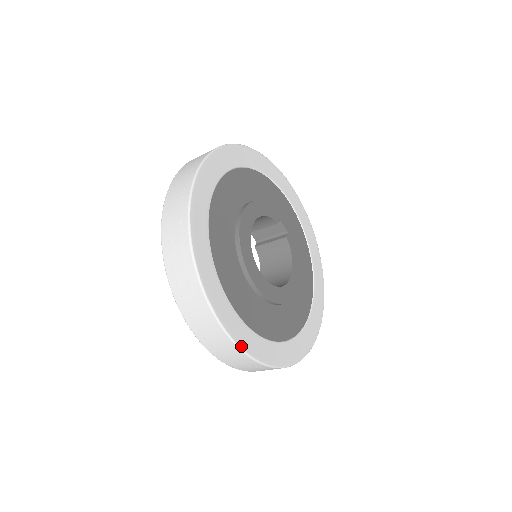
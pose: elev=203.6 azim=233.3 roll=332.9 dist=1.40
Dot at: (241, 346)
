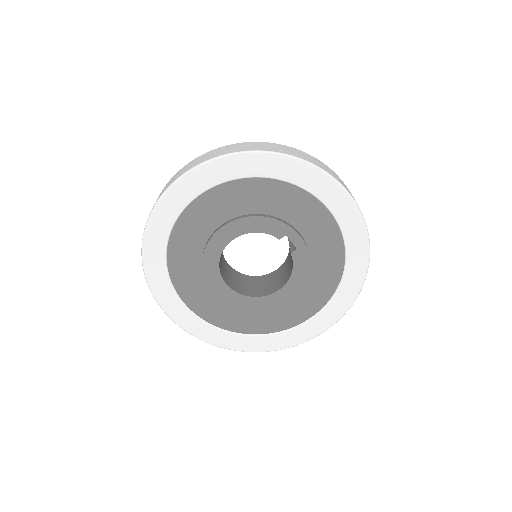
Dot at: (183, 328)
